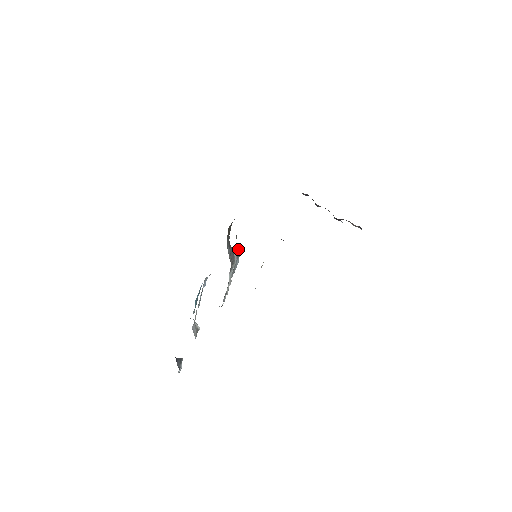
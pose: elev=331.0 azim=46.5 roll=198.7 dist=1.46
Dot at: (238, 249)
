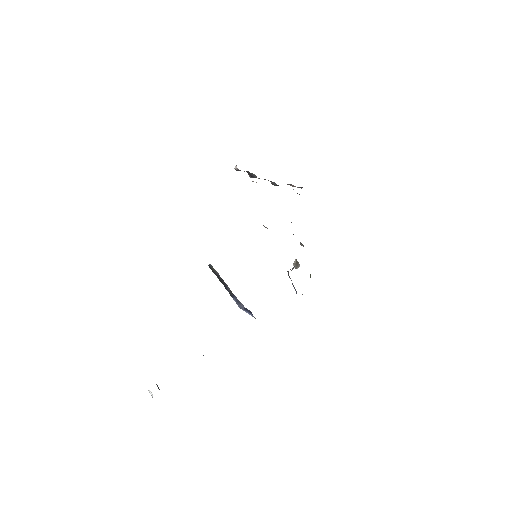
Dot at: occluded
